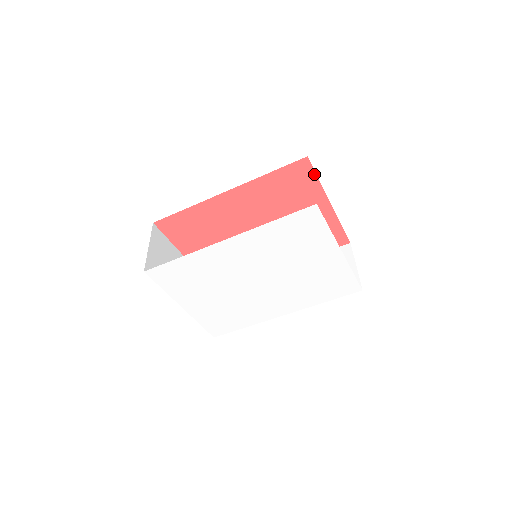
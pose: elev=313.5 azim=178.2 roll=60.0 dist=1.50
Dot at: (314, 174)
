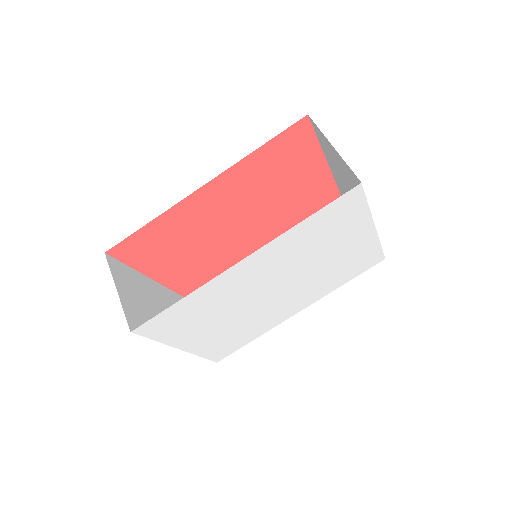
Dot at: (313, 135)
